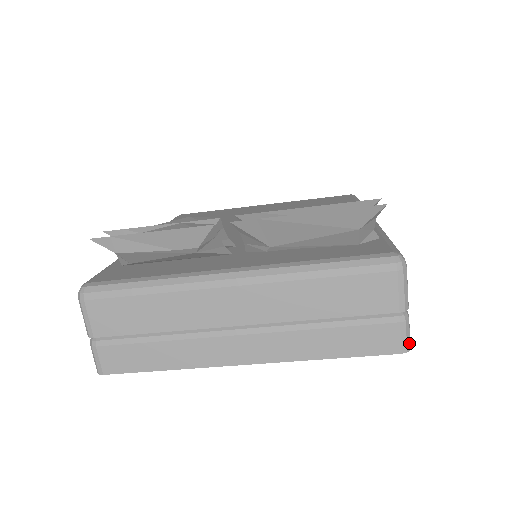
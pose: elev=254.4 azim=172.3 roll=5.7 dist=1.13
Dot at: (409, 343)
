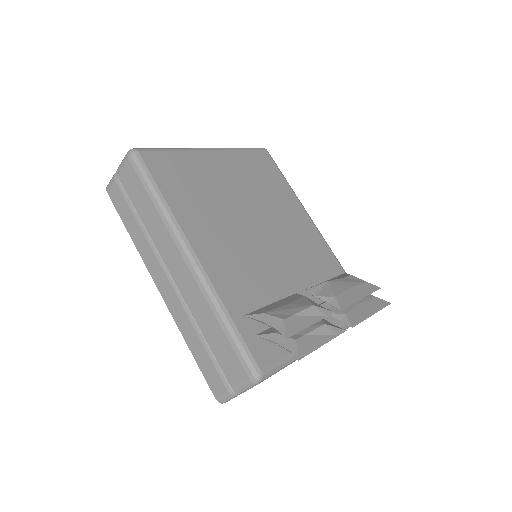
Dot at: occluded
